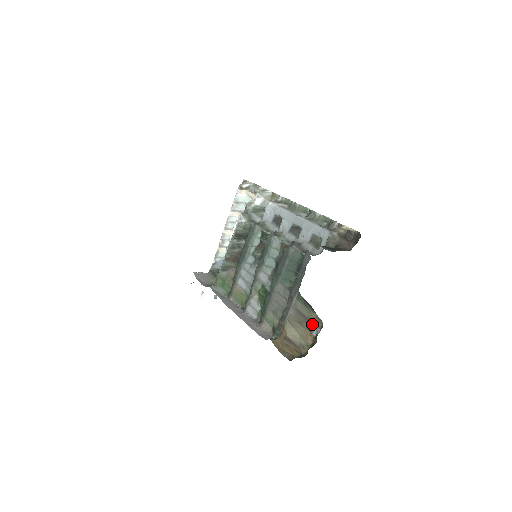
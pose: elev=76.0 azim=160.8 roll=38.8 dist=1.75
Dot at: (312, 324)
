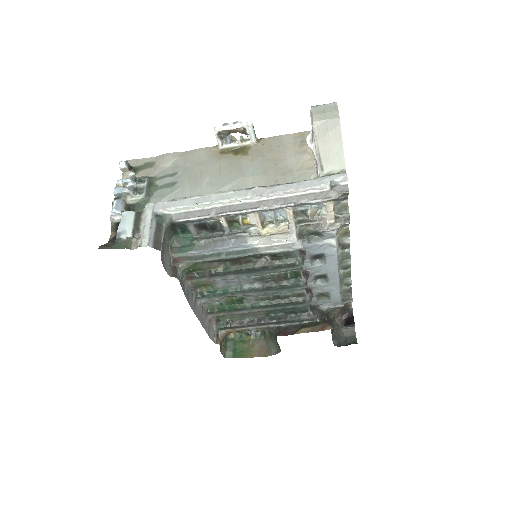
Dot at: occluded
